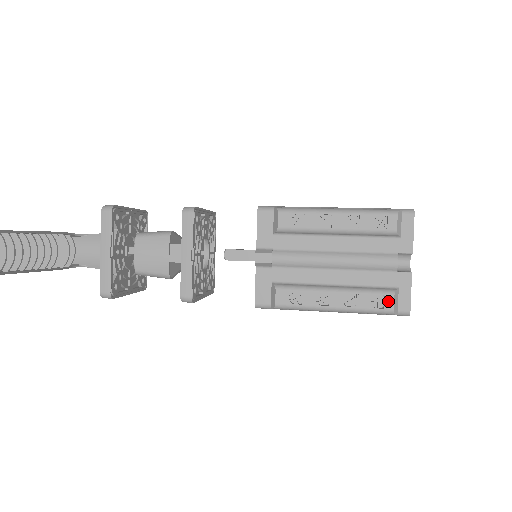
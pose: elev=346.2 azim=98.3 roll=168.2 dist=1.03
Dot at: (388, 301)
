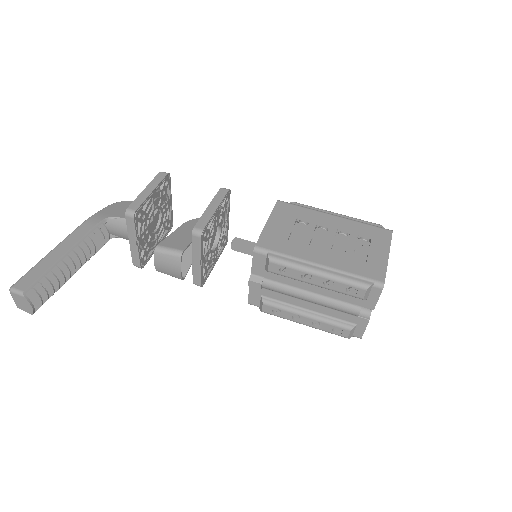
Dot at: (345, 333)
